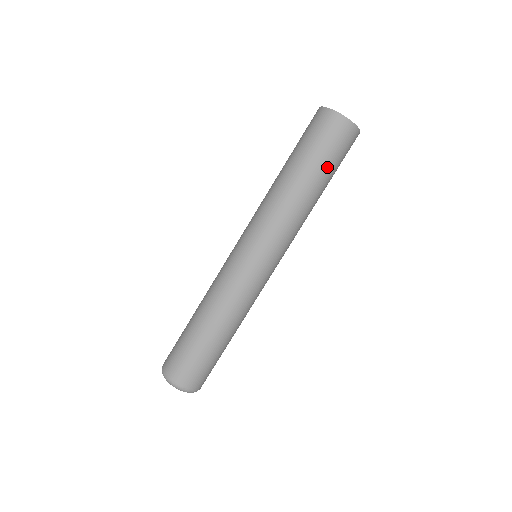
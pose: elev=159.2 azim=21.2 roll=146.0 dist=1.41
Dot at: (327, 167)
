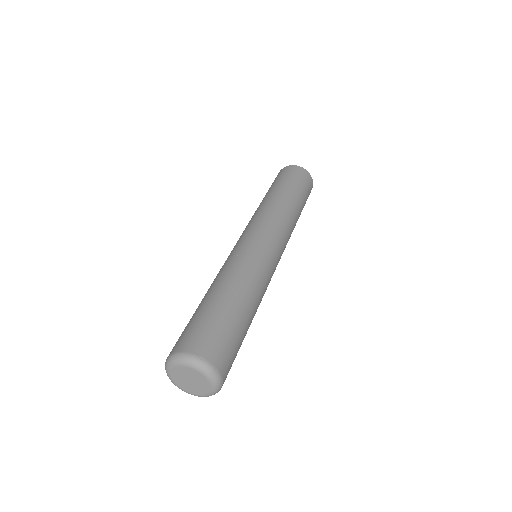
Dot at: occluded
